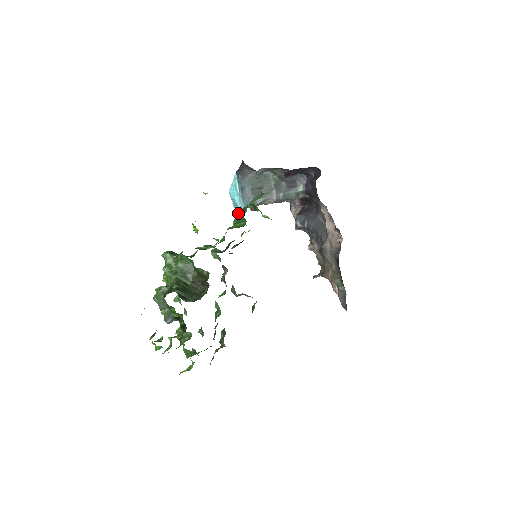
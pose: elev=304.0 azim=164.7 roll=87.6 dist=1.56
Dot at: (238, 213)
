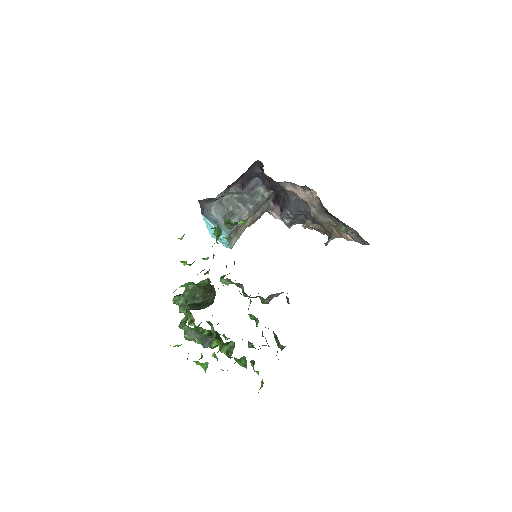
Dot at: (214, 232)
